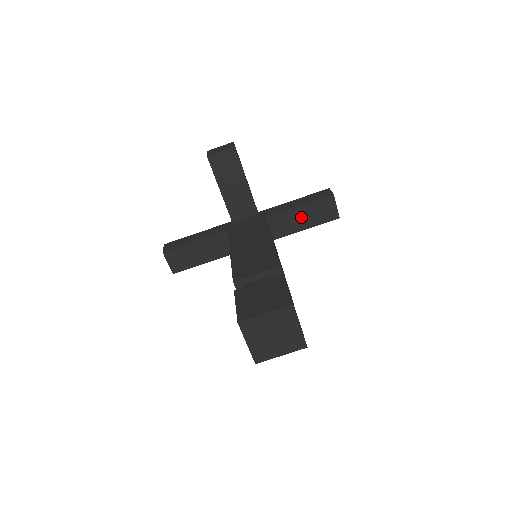
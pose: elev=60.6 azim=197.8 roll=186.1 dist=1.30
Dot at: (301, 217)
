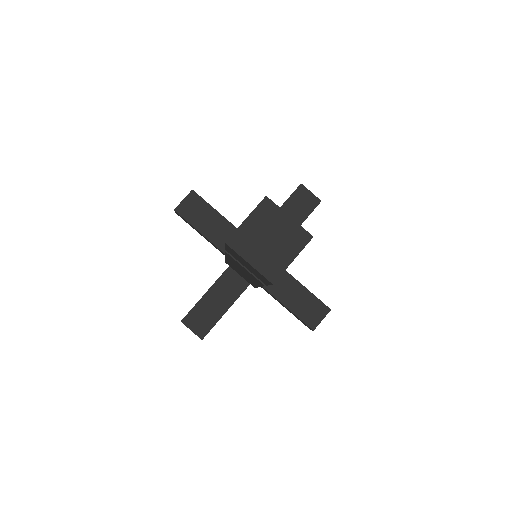
Dot at: (295, 294)
